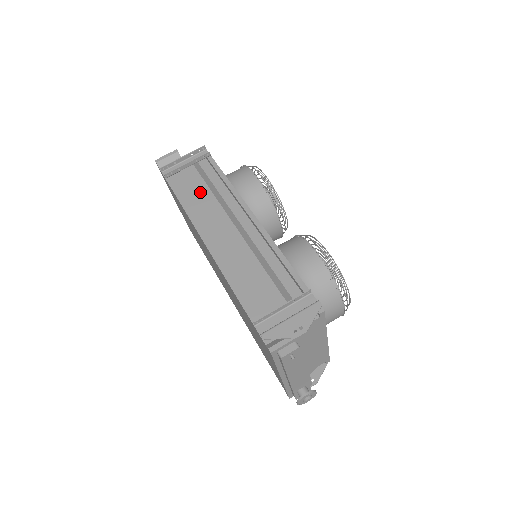
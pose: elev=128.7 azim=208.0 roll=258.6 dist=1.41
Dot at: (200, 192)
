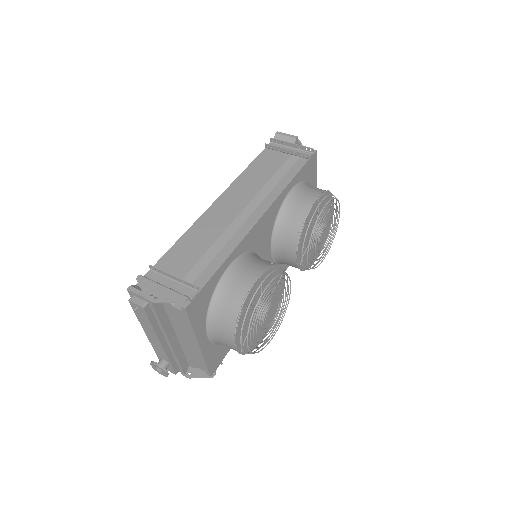
Dot at: (264, 173)
